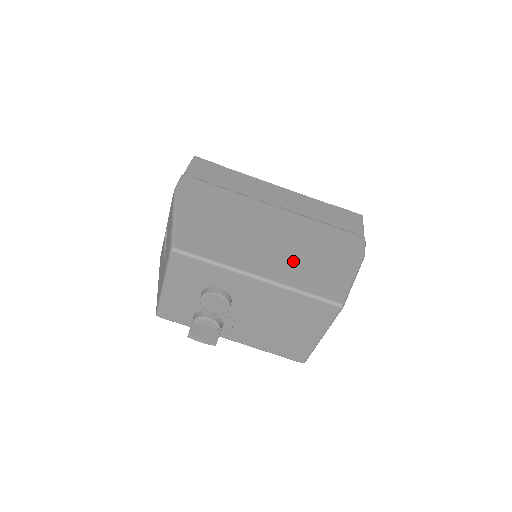
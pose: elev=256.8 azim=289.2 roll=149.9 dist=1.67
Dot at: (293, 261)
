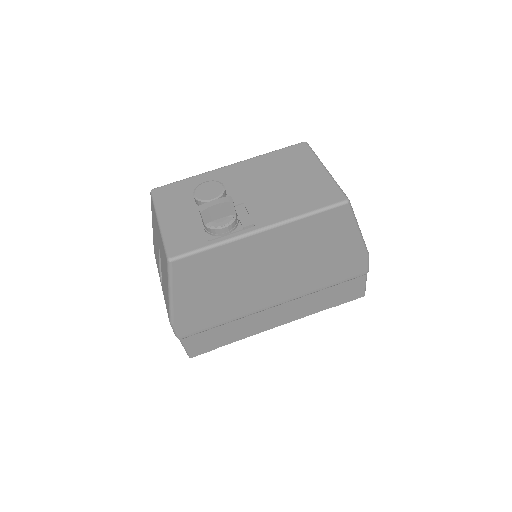
Dot at: occluded
